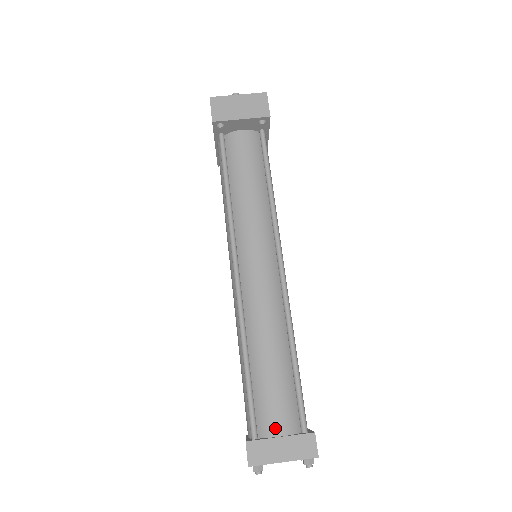
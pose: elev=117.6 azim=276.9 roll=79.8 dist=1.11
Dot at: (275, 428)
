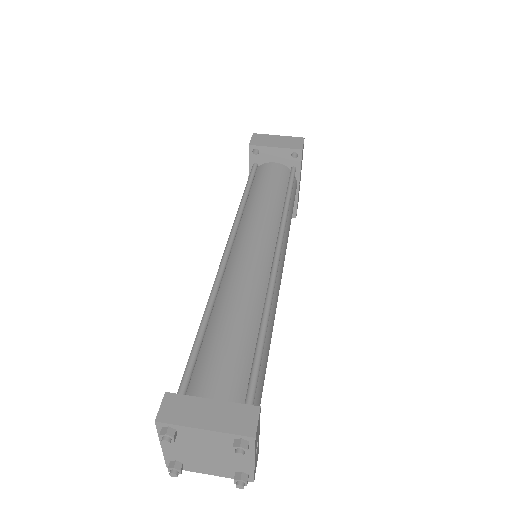
Dot at: (210, 390)
